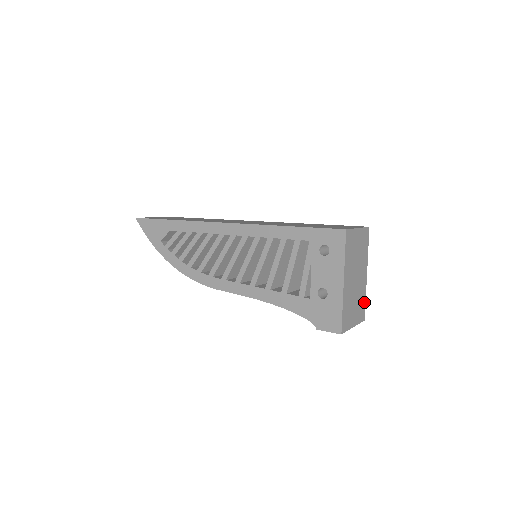
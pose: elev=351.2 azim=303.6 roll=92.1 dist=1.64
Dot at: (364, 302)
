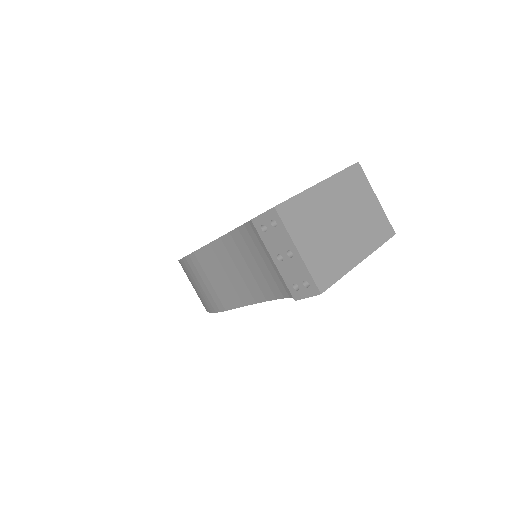
Dot at: (336, 275)
